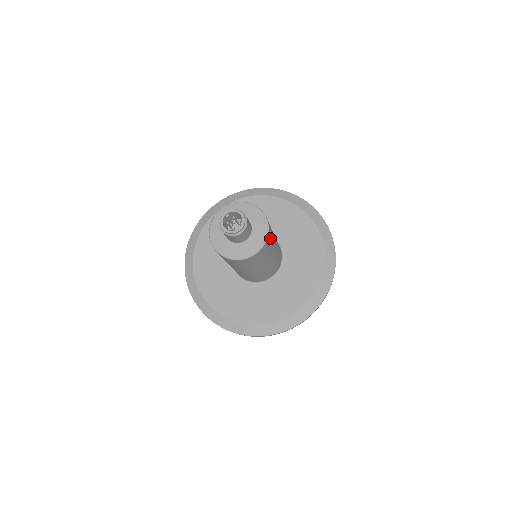
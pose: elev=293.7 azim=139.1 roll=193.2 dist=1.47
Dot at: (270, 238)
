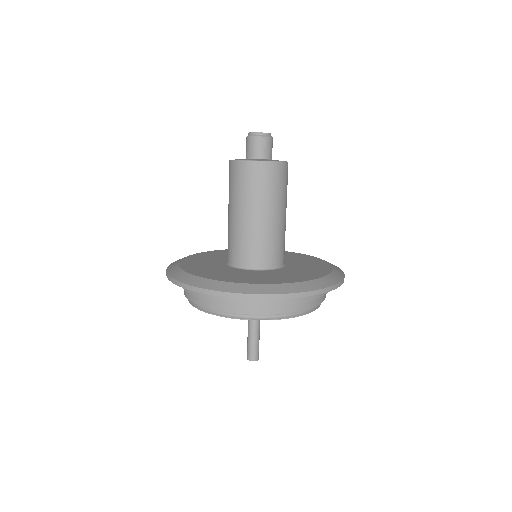
Dot at: (284, 176)
